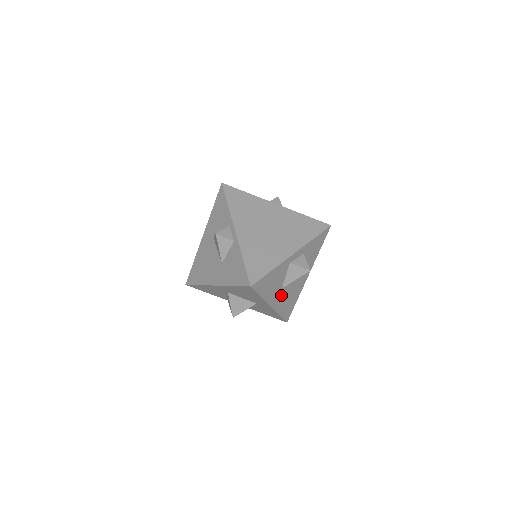
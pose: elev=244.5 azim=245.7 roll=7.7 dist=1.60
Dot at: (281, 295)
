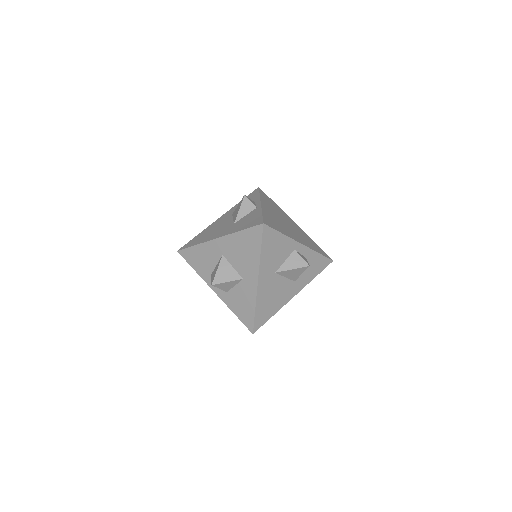
Dot at: (270, 282)
